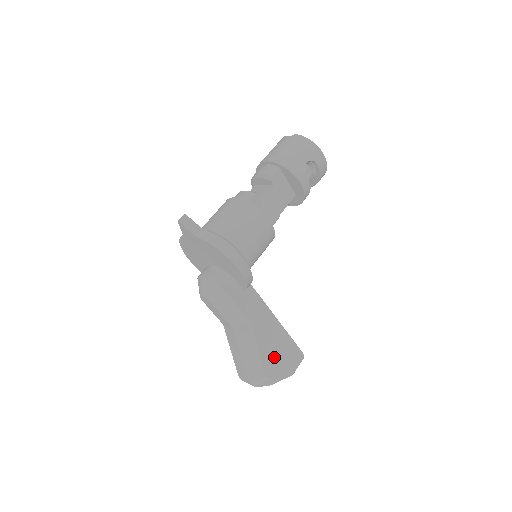
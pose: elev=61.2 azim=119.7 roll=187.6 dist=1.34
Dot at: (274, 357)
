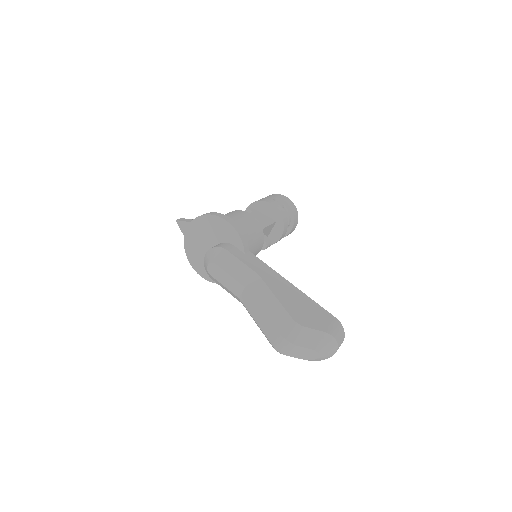
Dot at: (300, 310)
